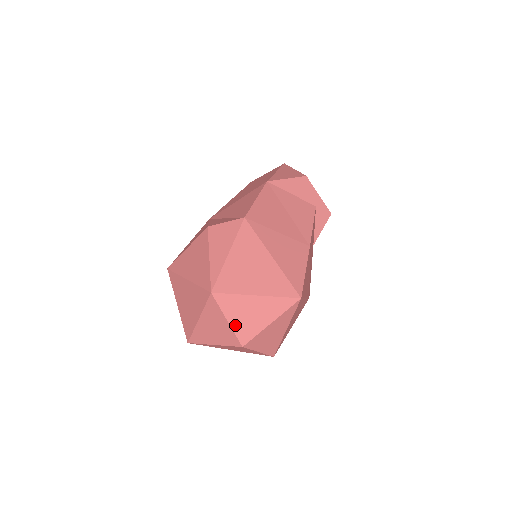
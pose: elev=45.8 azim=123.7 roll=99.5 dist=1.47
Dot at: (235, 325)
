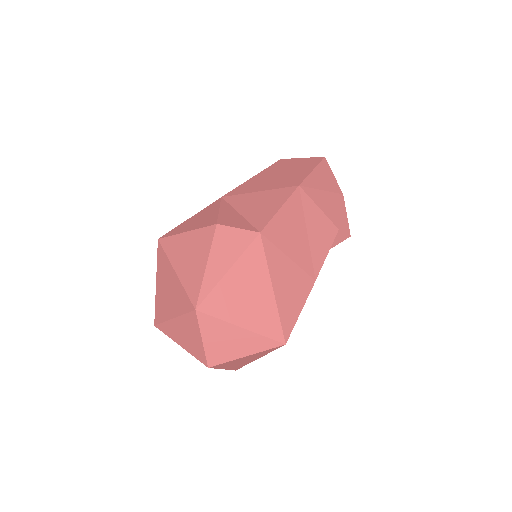
Dot at: (208, 347)
